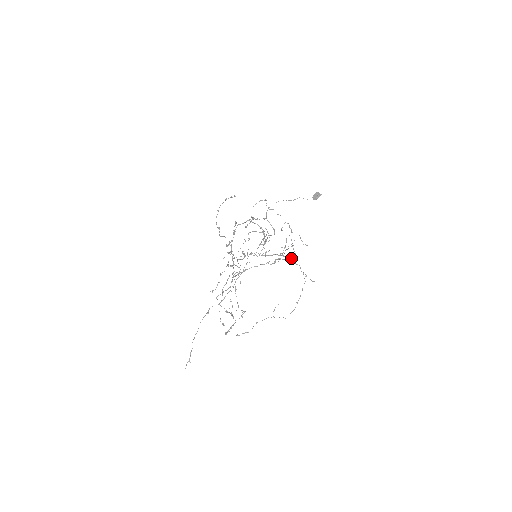
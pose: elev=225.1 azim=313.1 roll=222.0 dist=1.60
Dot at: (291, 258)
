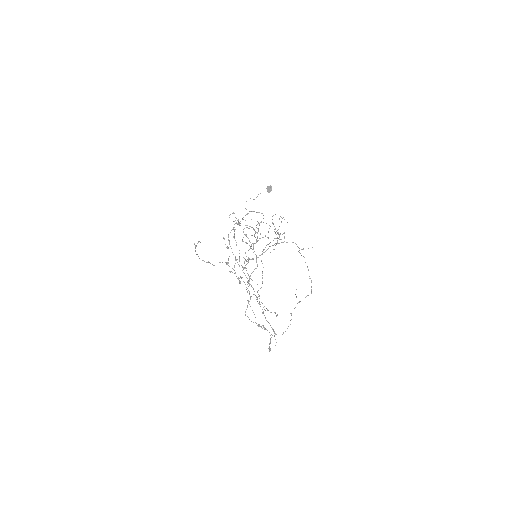
Dot at: occluded
